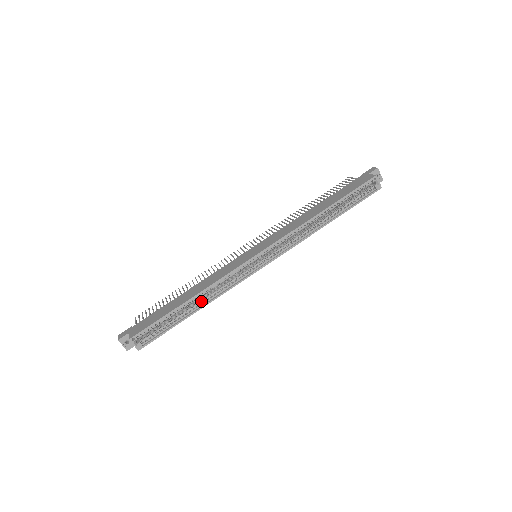
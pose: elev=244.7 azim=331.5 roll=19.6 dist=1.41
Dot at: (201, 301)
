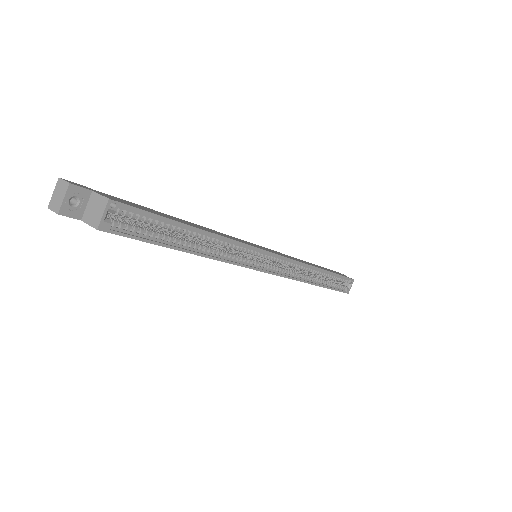
Dot at: (206, 247)
